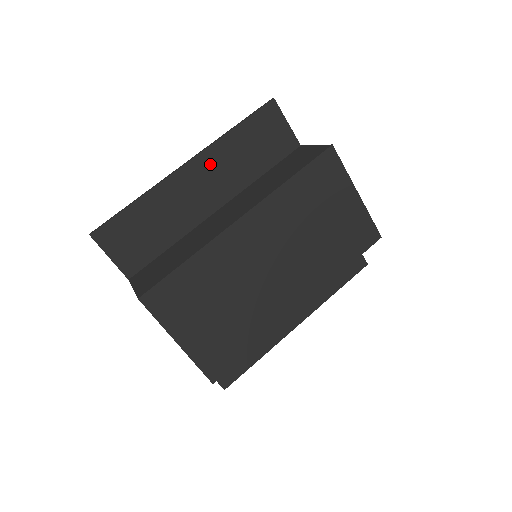
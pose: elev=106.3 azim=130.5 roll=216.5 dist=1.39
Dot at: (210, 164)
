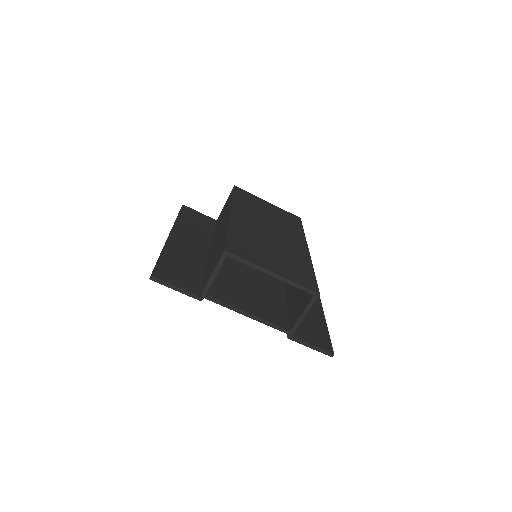
Dot at: (182, 233)
